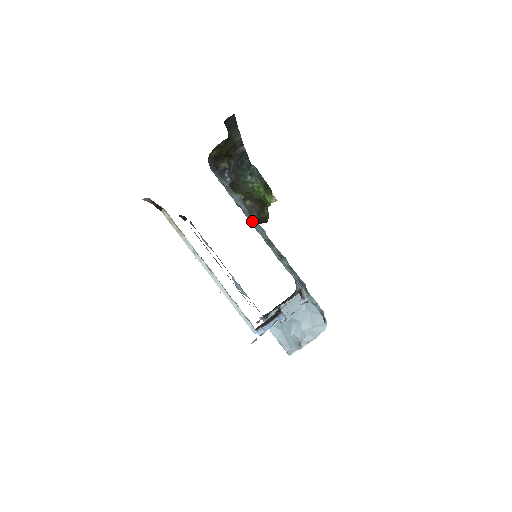
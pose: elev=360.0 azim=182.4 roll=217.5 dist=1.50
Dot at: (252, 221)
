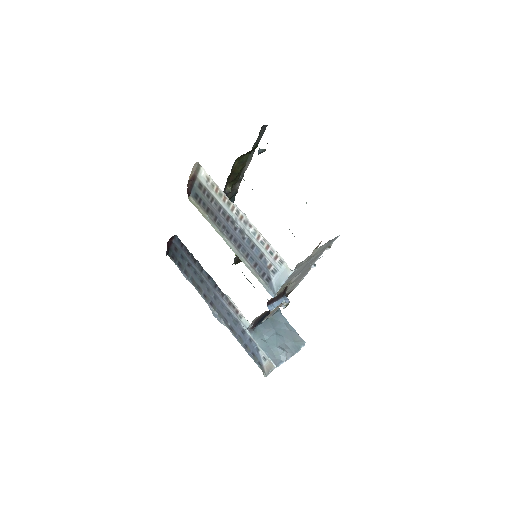
Dot at: occluded
